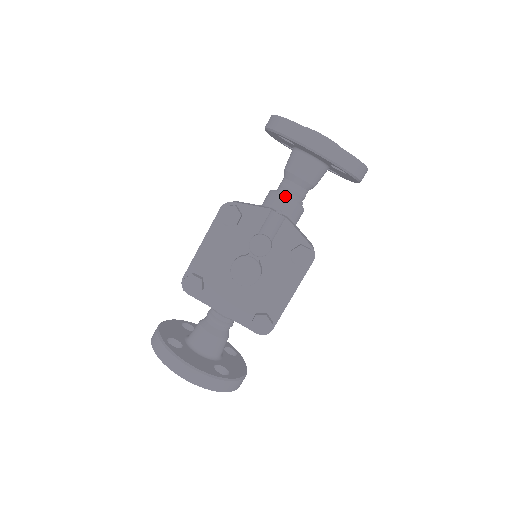
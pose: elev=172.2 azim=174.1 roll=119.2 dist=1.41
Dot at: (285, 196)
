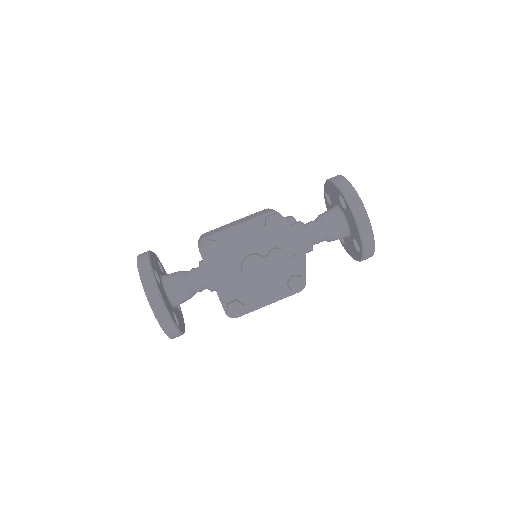
Dot at: (310, 234)
